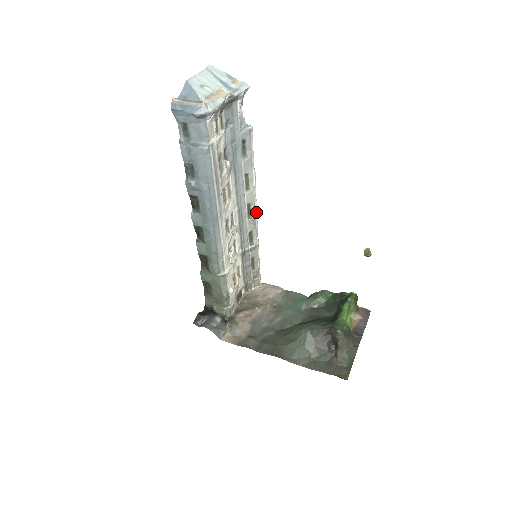
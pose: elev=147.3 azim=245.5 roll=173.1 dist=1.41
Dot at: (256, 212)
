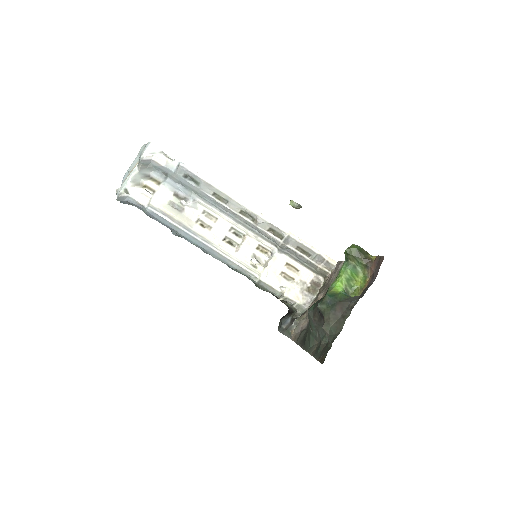
Dot at: (256, 212)
